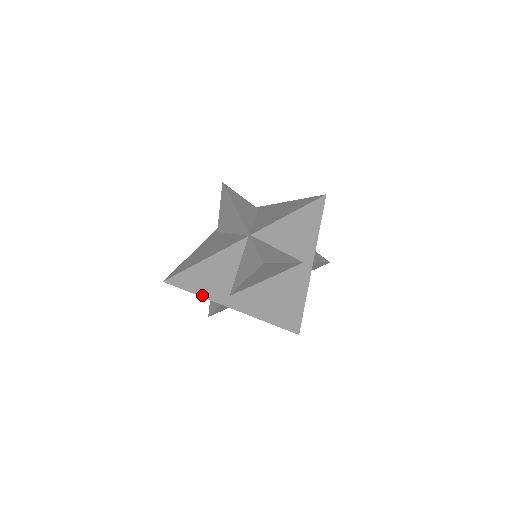
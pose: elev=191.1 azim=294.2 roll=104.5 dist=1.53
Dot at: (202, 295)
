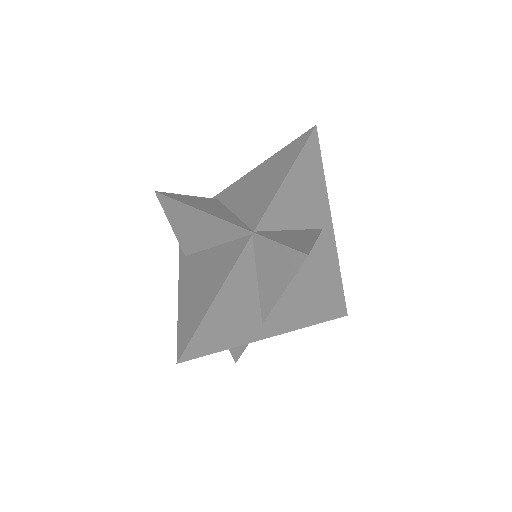
Dot at: (231, 346)
